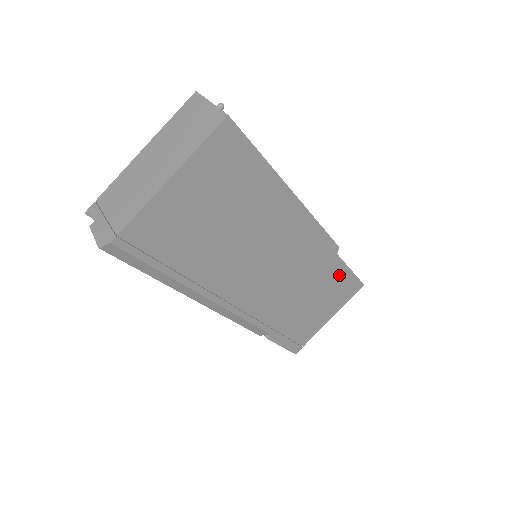
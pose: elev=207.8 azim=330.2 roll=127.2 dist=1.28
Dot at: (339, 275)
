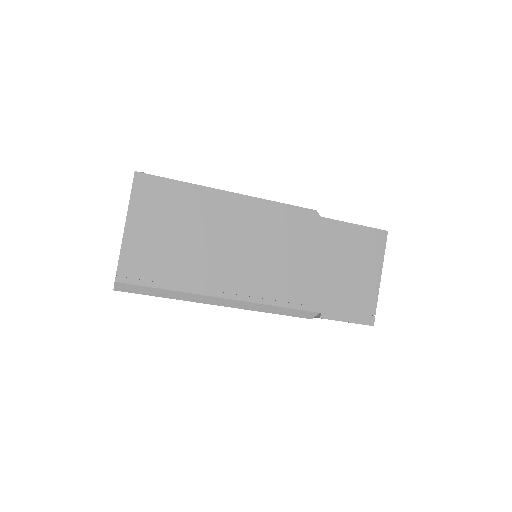
Dot at: (344, 233)
